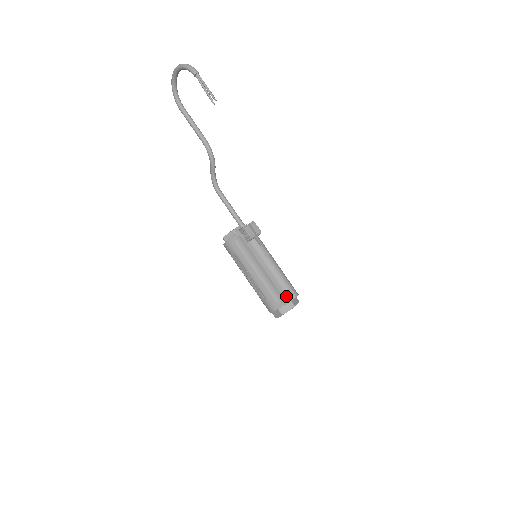
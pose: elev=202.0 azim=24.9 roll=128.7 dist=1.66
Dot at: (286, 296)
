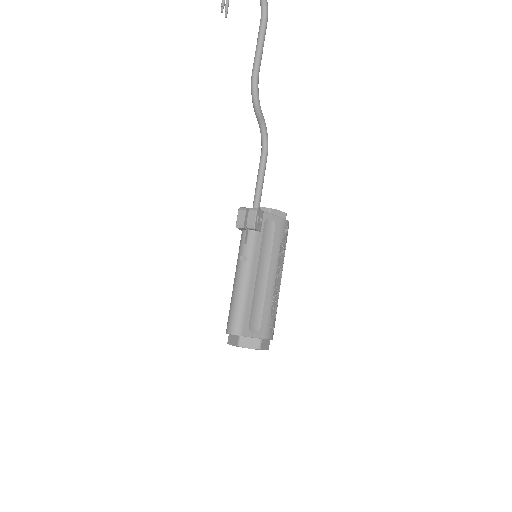
Dot at: (227, 323)
